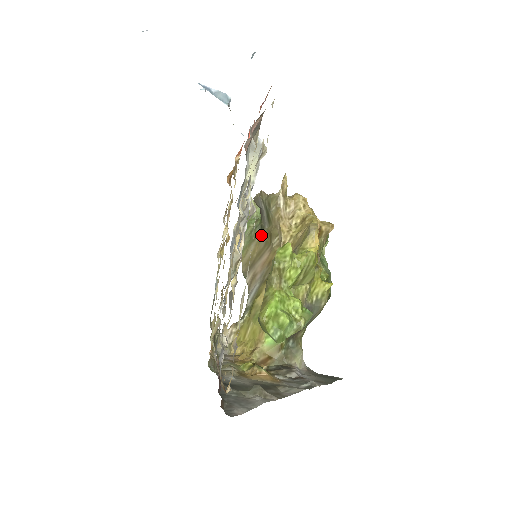
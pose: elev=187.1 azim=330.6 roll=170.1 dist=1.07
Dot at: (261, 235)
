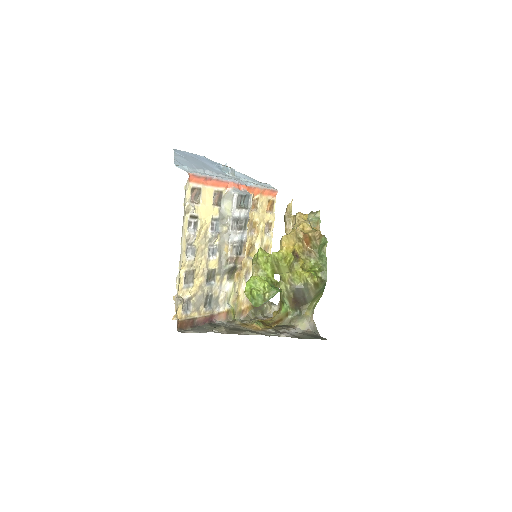
Dot at: occluded
